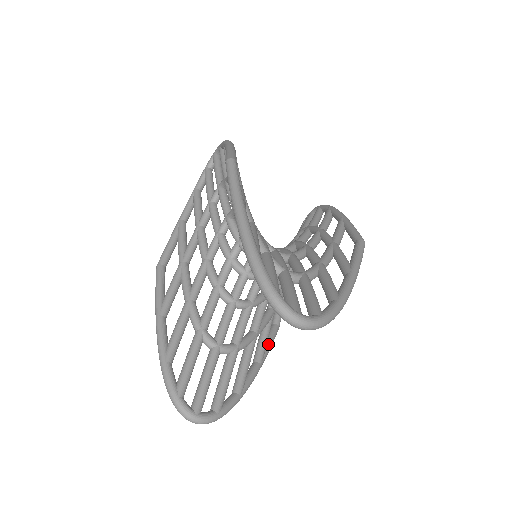
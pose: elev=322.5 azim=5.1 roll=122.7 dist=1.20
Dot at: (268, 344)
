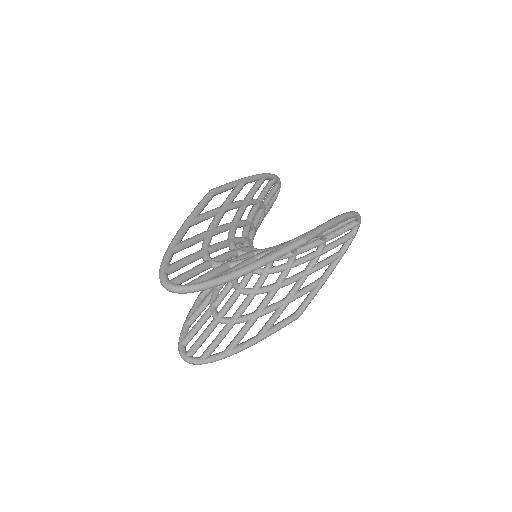
Dot at: (276, 325)
